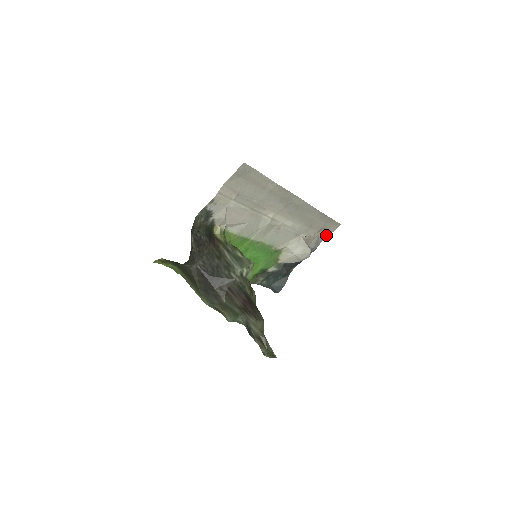
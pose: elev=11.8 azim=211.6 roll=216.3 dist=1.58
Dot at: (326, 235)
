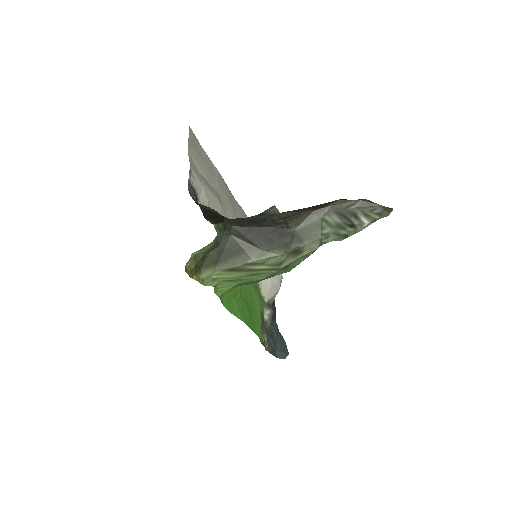
Dot at: occluded
